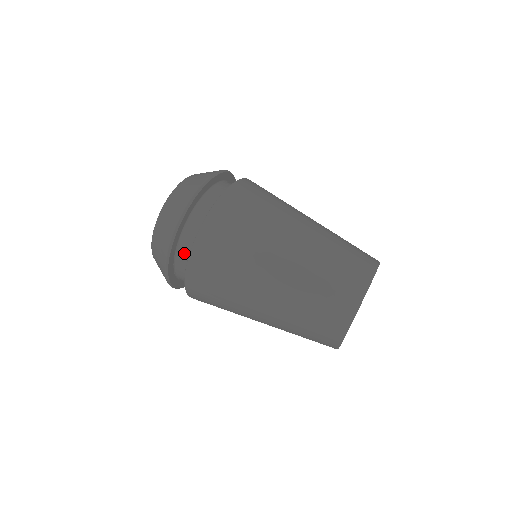
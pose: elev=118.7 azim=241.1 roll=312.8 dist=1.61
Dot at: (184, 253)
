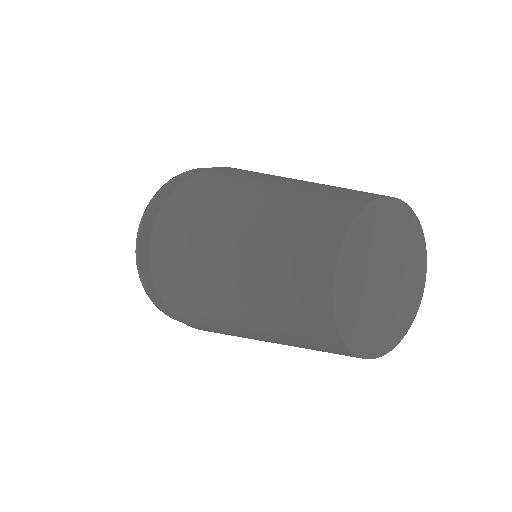
Dot at: occluded
